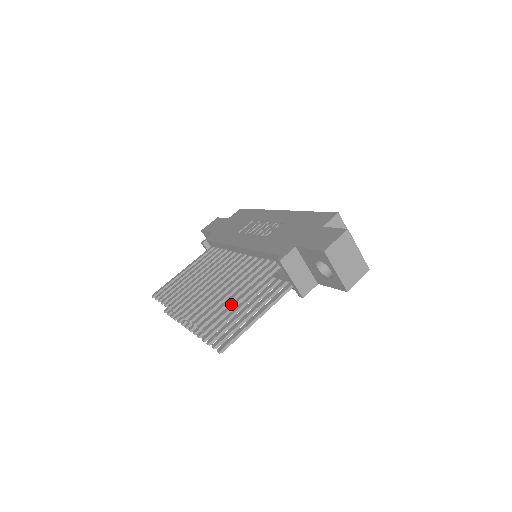
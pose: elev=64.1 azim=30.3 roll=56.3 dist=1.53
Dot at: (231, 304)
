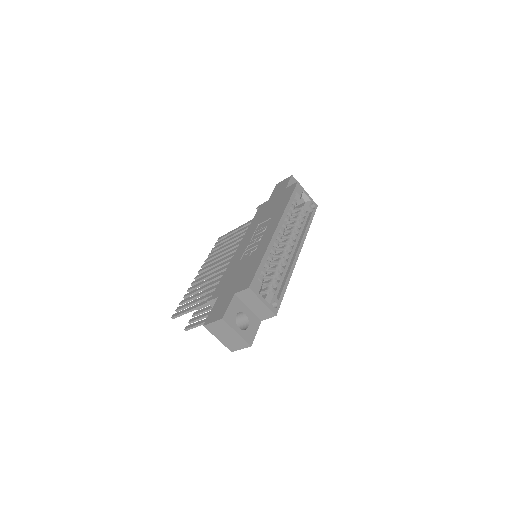
Dot at: (188, 308)
